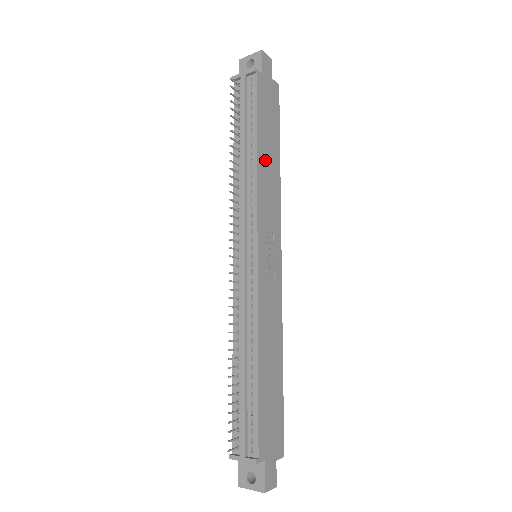
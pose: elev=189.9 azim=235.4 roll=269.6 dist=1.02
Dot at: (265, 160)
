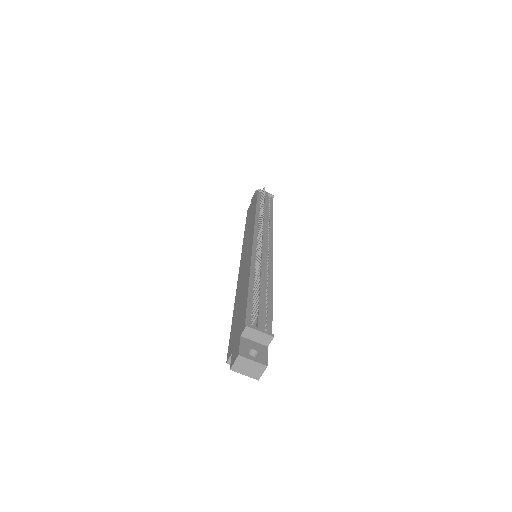
Dot at: occluded
